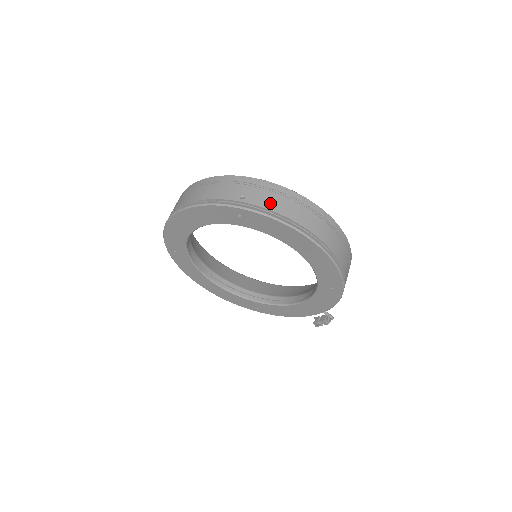
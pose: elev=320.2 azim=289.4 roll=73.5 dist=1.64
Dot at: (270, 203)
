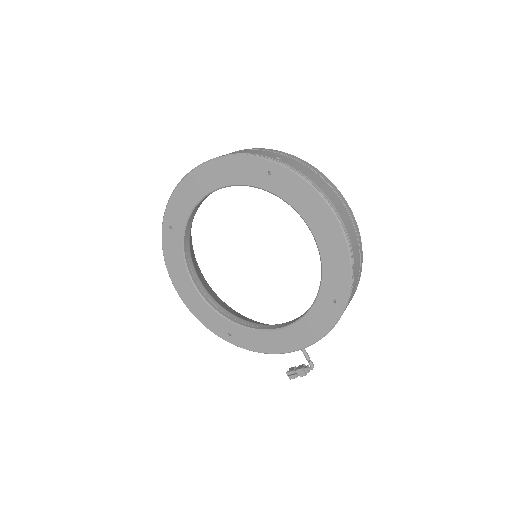
Dot at: (304, 171)
